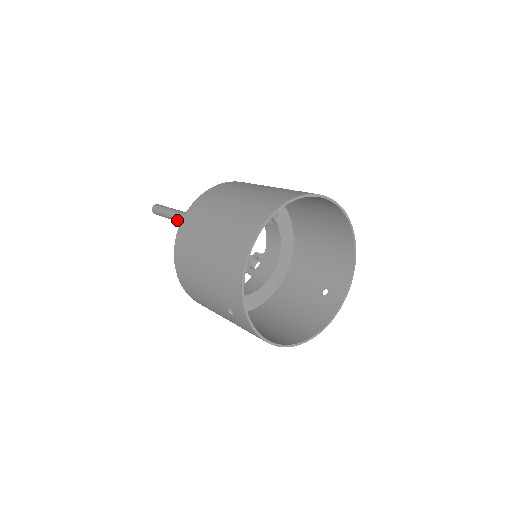
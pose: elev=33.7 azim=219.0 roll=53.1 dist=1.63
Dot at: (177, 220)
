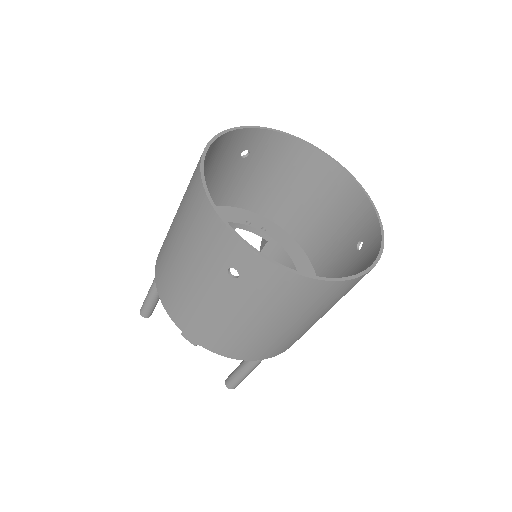
Dot at: occluded
